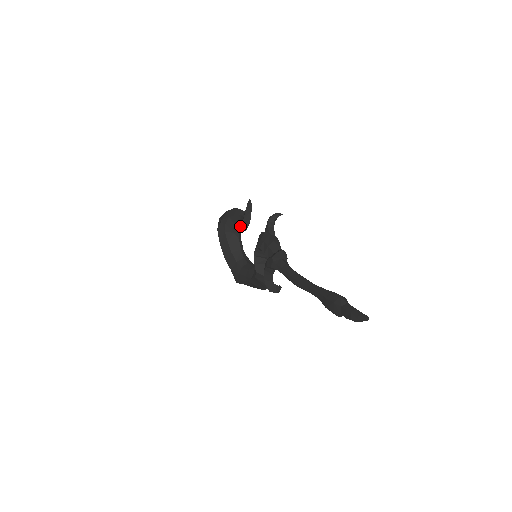
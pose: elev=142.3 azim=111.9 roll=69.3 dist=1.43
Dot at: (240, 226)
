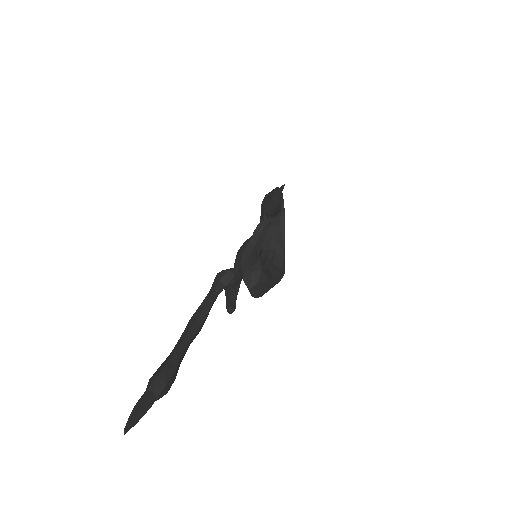
Dot at: occluded
